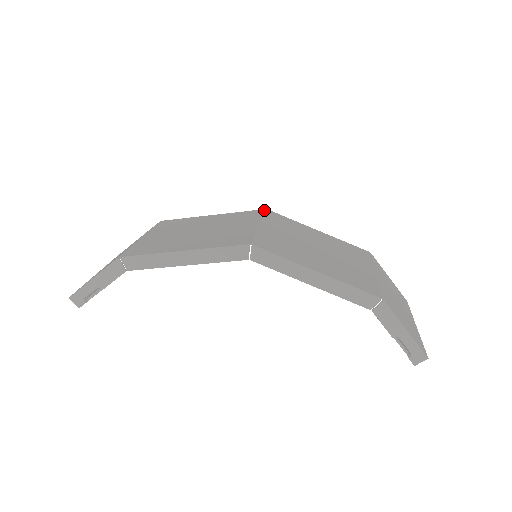
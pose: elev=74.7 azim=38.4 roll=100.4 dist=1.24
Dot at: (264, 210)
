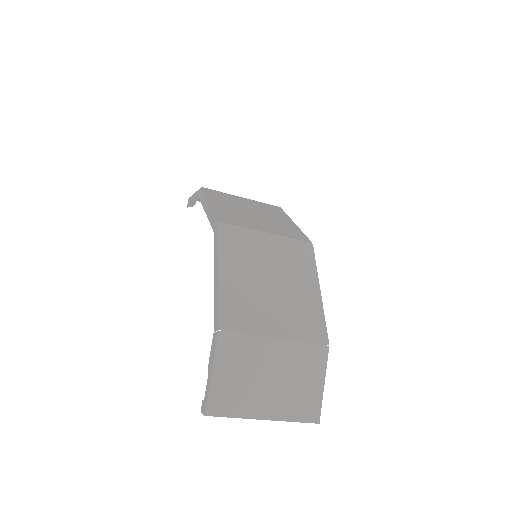
Dot at: (308, 241)
